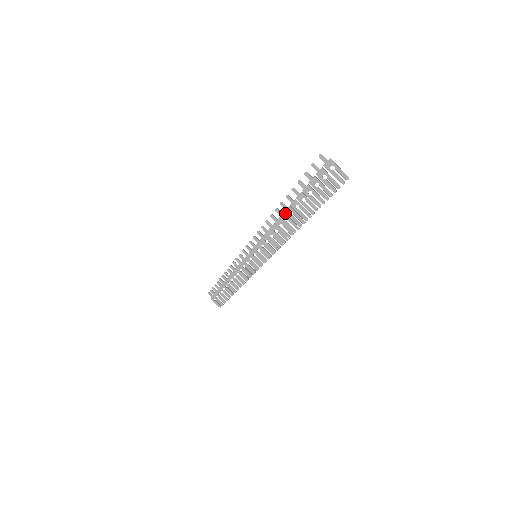
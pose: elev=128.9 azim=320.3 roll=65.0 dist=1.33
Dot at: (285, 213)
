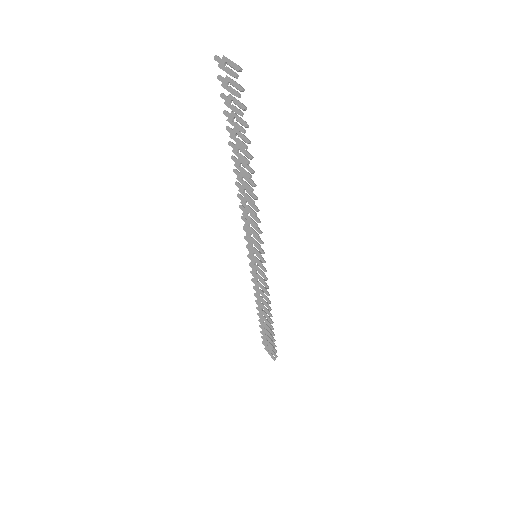
Dot at: occluded
